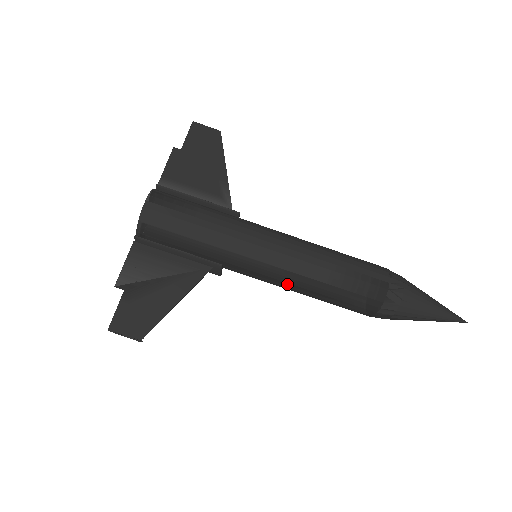
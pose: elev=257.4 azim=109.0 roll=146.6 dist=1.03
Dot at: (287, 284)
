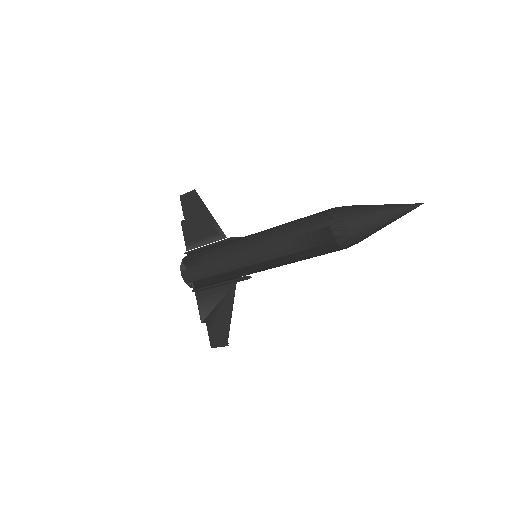
Dot at: (277, 265)
